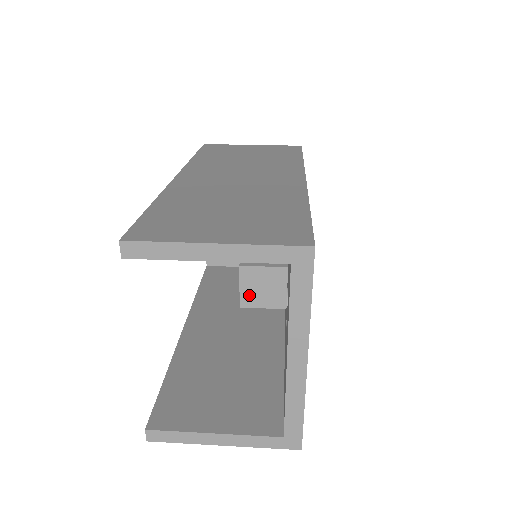
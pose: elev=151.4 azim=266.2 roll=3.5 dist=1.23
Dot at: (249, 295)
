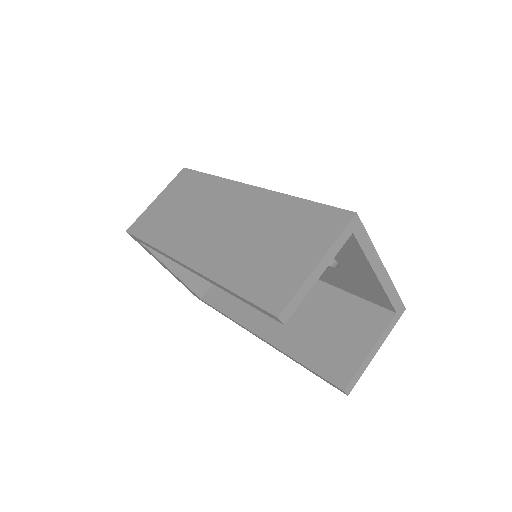
Dot at: occluded
